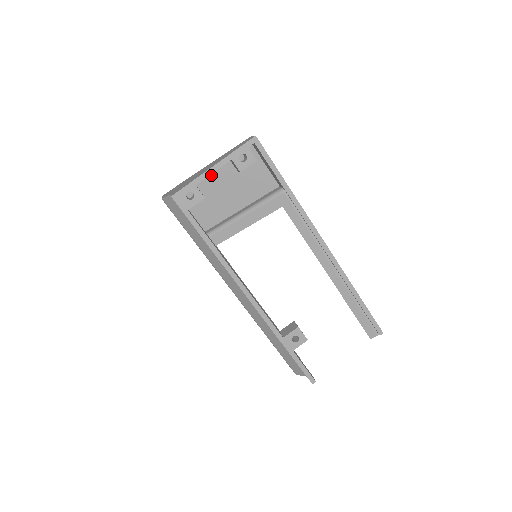
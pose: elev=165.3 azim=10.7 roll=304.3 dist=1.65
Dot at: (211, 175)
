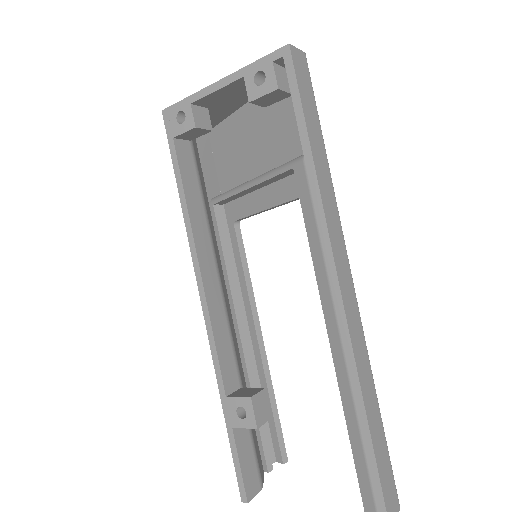
Dot at: (248, 109)
